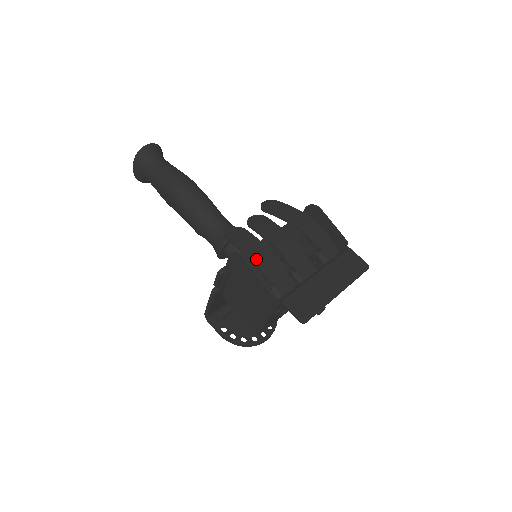
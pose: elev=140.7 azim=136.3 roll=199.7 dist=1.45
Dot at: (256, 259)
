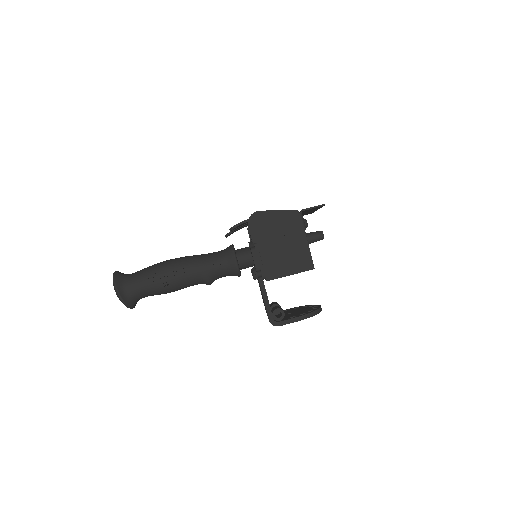
Dot at: occluded
